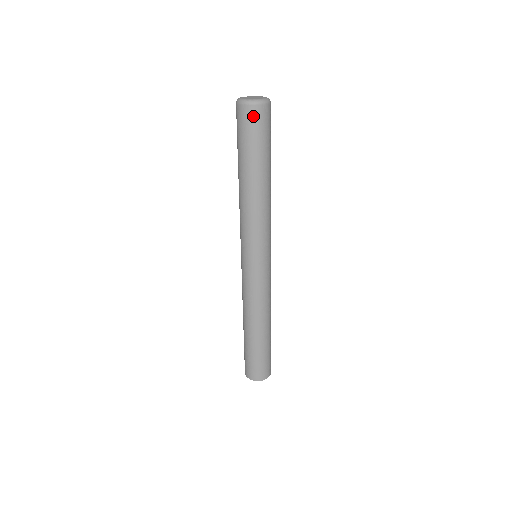
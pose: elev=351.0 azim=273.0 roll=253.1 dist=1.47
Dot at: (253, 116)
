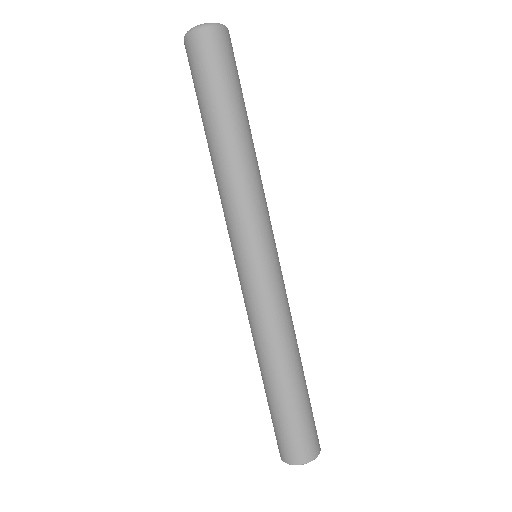
Dot at: (204, 44)
